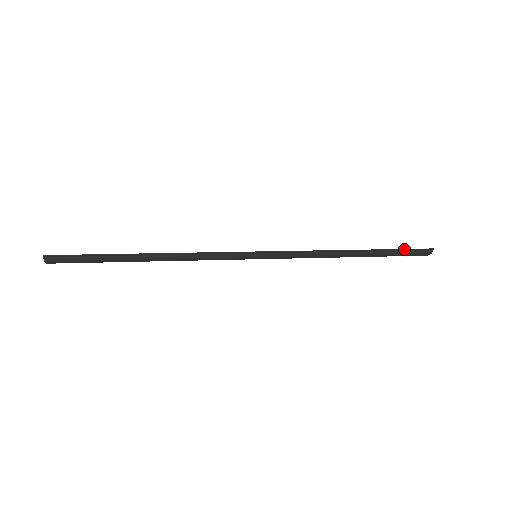
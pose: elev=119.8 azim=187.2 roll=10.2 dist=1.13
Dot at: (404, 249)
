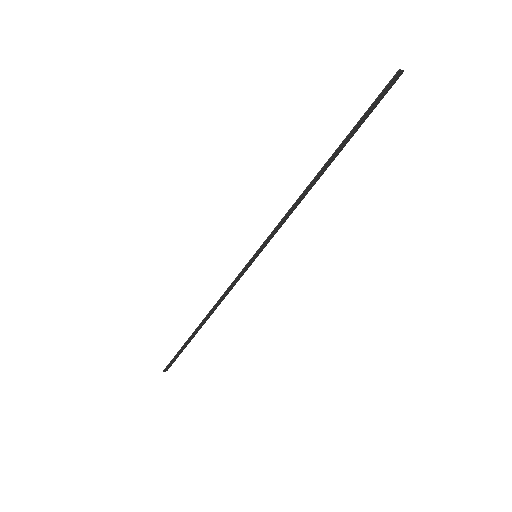
Dot at: (366, 112)
